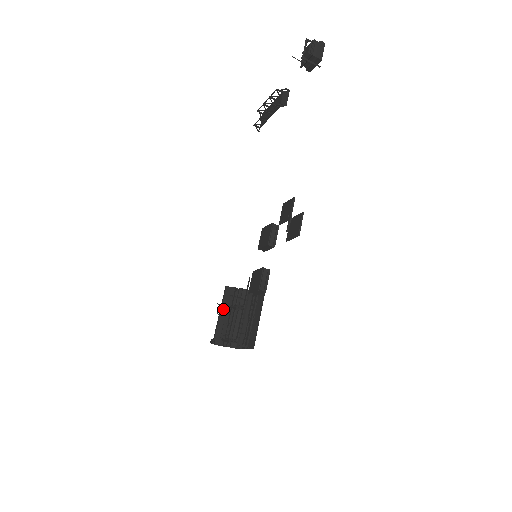
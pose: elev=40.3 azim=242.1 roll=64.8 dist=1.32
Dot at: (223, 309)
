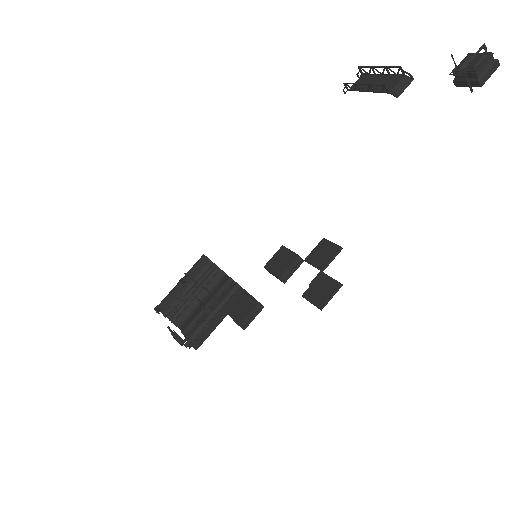
Dot at: (187, 278)
